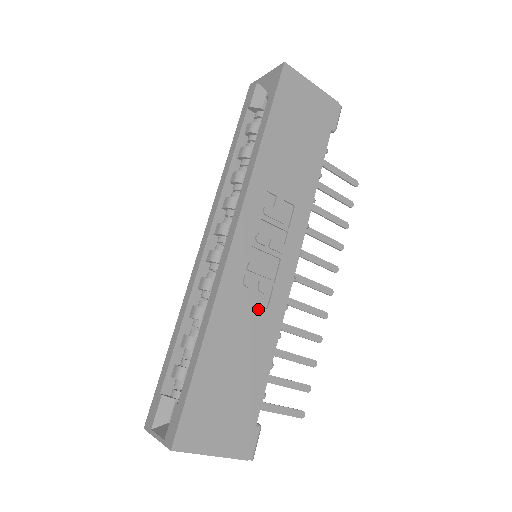
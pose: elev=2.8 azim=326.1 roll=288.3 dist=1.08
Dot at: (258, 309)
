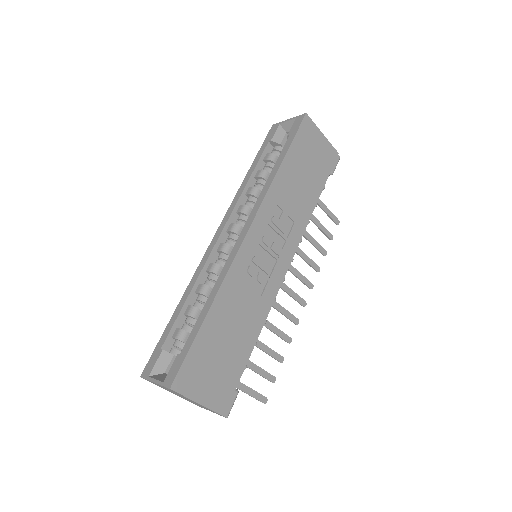
Dot at: (254, 294)
